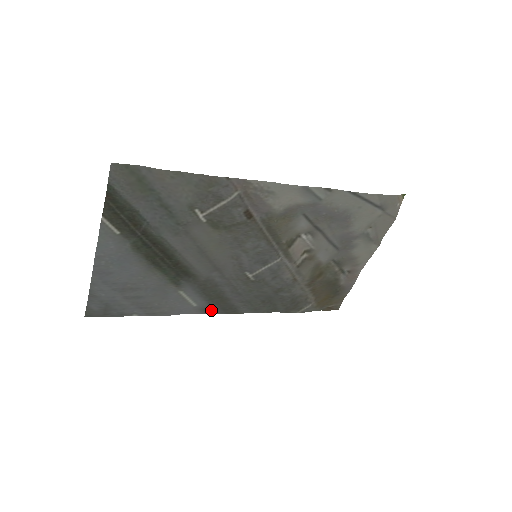
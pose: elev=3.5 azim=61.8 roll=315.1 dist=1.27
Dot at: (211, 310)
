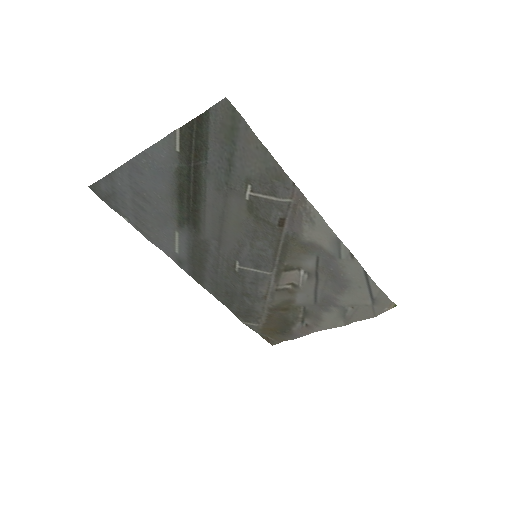
Dot at: (184, 265)
